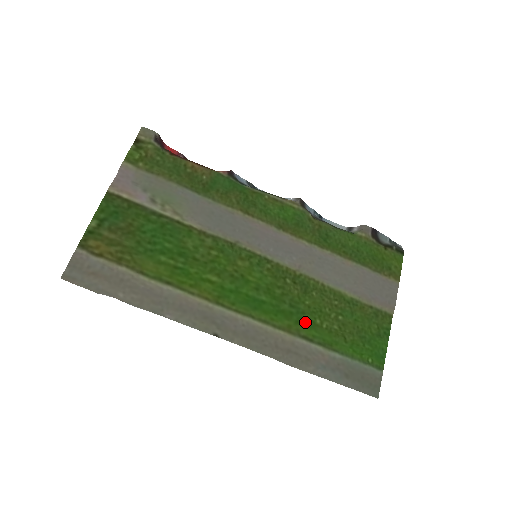
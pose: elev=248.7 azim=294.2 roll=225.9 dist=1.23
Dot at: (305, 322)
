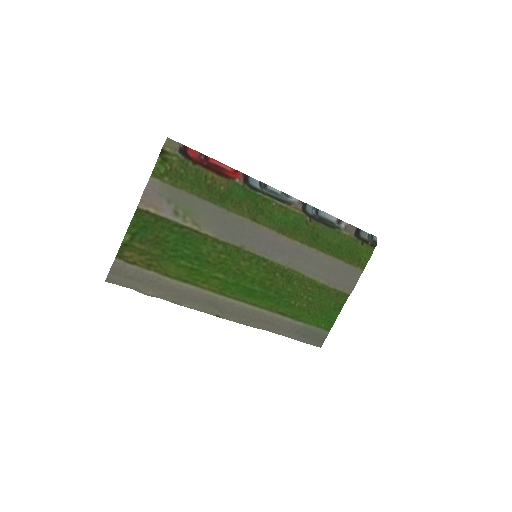
Dot at: (283, 303)
